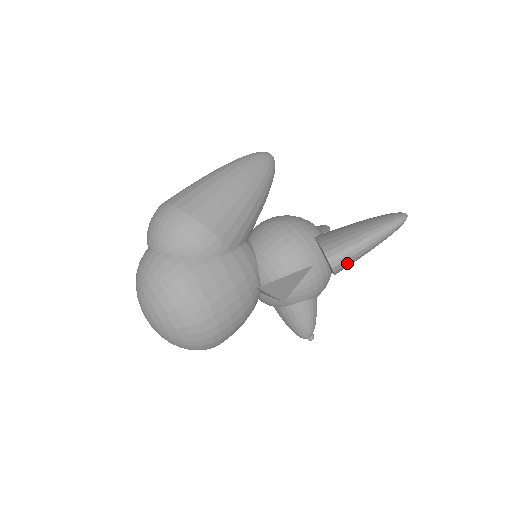
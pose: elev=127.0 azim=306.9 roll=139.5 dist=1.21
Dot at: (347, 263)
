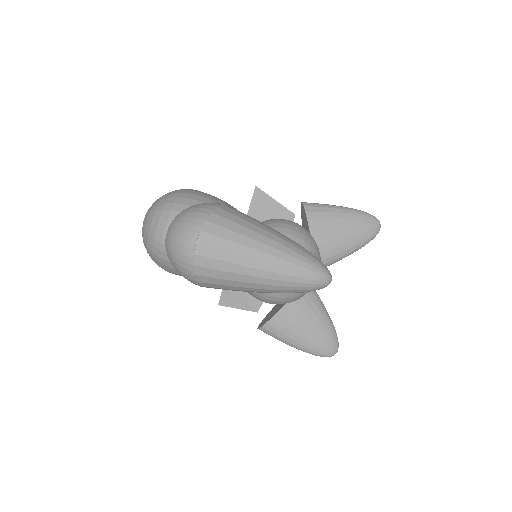
Dot at: occluded
